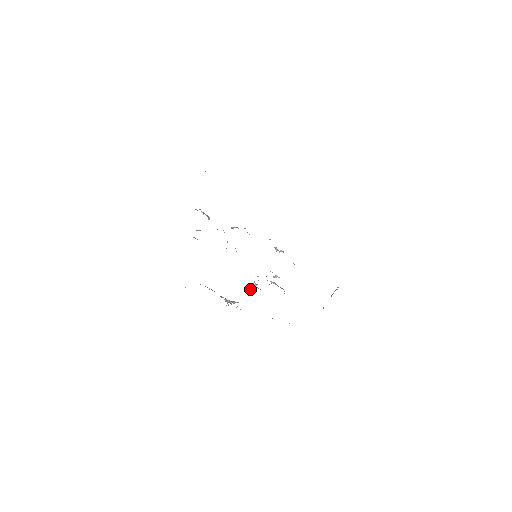
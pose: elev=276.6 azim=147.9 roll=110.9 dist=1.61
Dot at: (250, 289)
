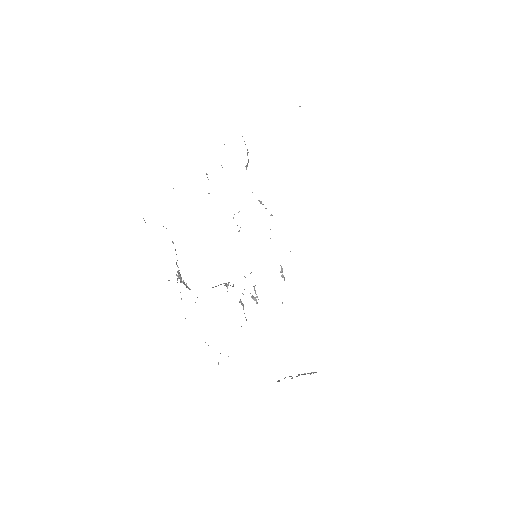
Dot at: occluded
